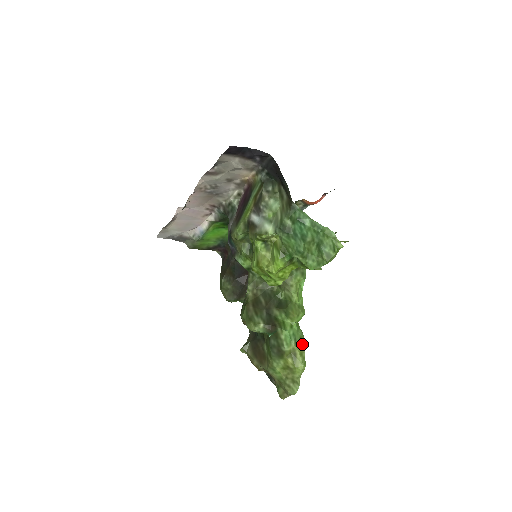
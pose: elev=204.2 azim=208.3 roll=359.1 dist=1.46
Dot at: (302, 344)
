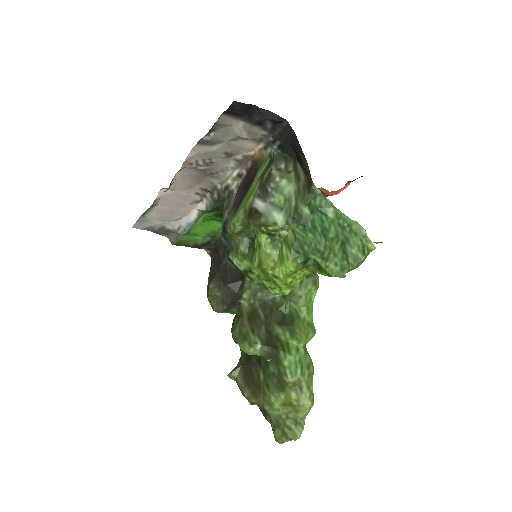
Dot at: (310, 374)
